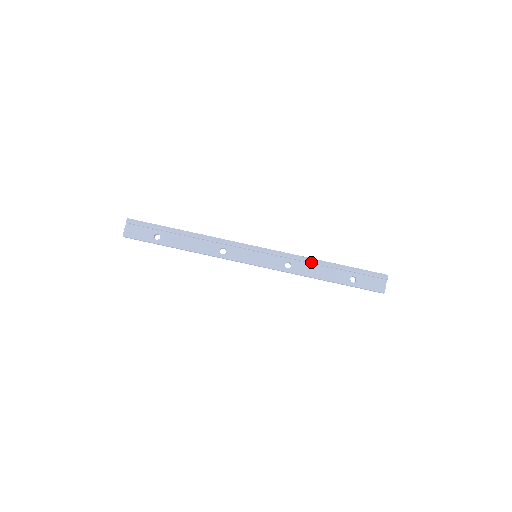
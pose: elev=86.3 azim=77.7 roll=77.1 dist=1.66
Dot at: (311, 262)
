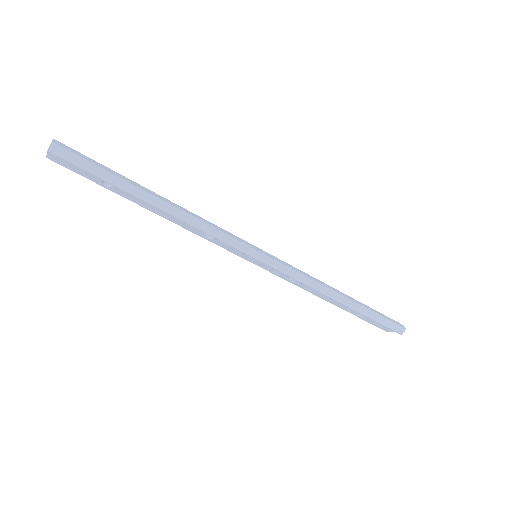
Dot at: (323, 294)
